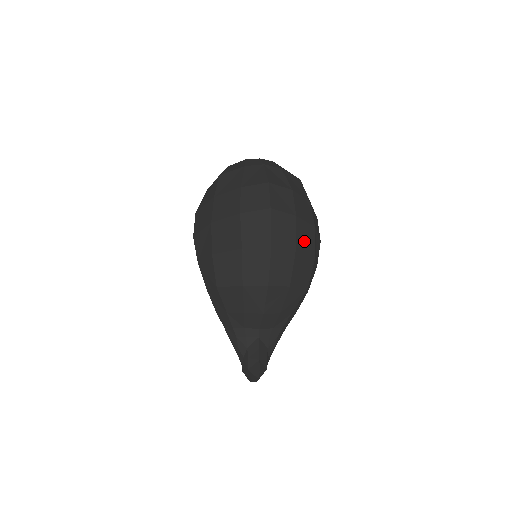
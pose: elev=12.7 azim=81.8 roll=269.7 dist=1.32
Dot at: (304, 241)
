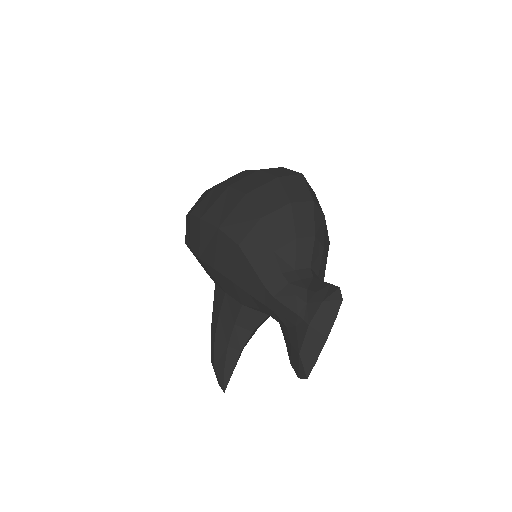
Dot at: occluded
